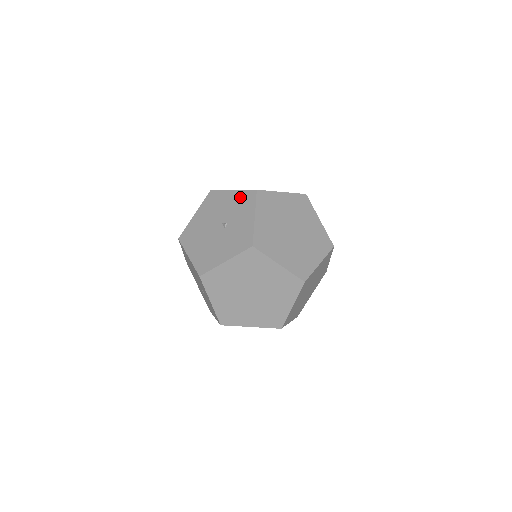
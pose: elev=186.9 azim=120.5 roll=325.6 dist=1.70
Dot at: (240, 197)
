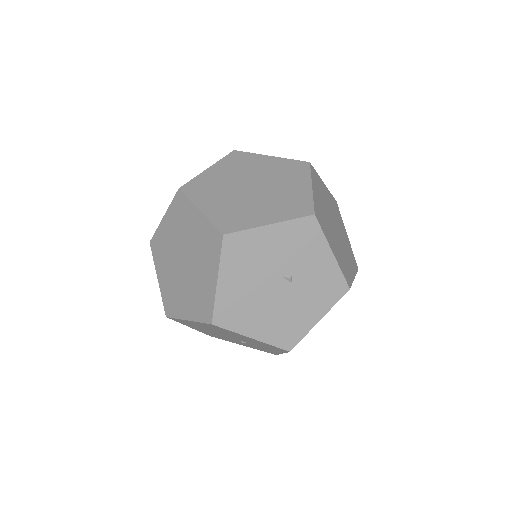
Dot at: (292, 233)
